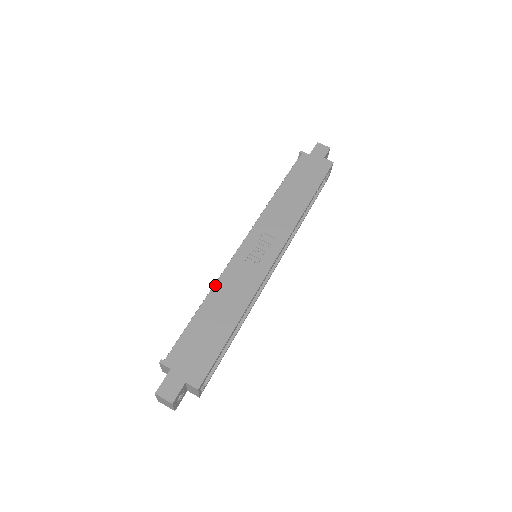
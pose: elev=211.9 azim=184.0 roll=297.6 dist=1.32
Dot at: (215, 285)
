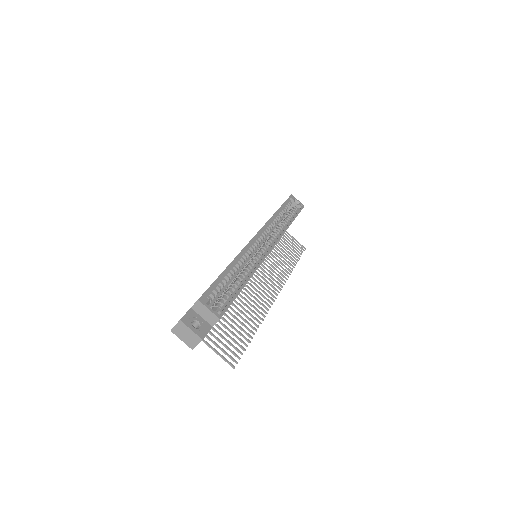
Dot at: occluded
